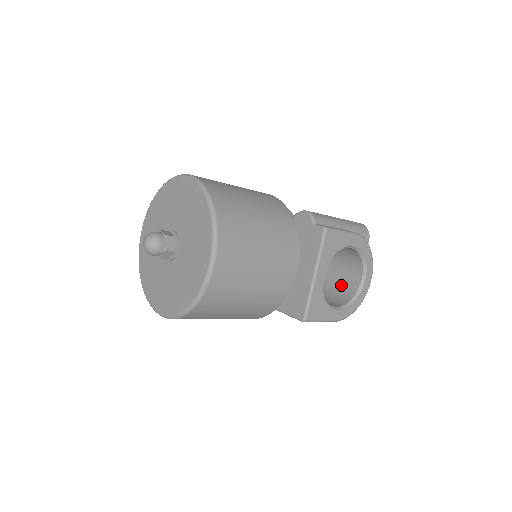
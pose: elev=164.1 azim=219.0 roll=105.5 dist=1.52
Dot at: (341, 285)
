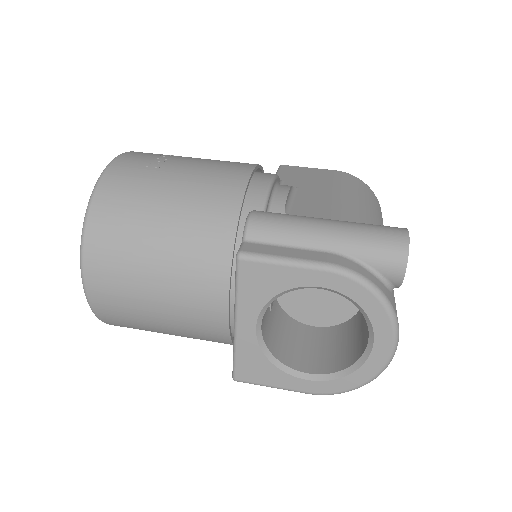
Dot at: (358, 334)
